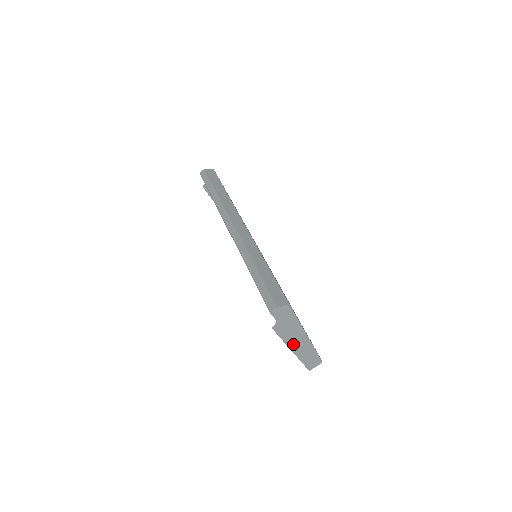
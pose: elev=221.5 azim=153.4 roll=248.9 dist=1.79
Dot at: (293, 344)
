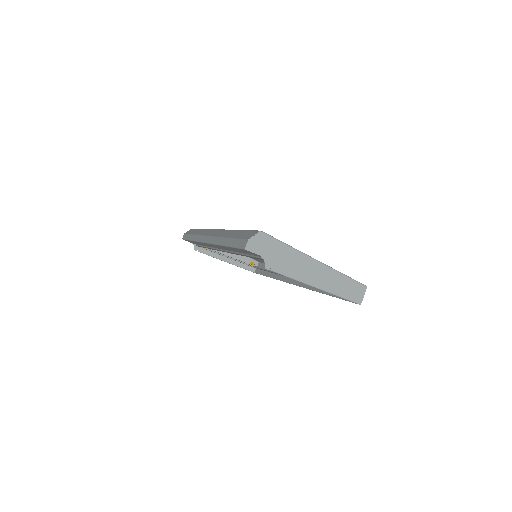
Dot at: (308, 278)
